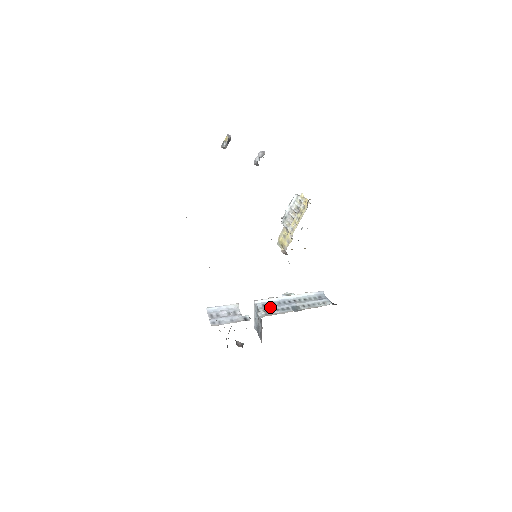
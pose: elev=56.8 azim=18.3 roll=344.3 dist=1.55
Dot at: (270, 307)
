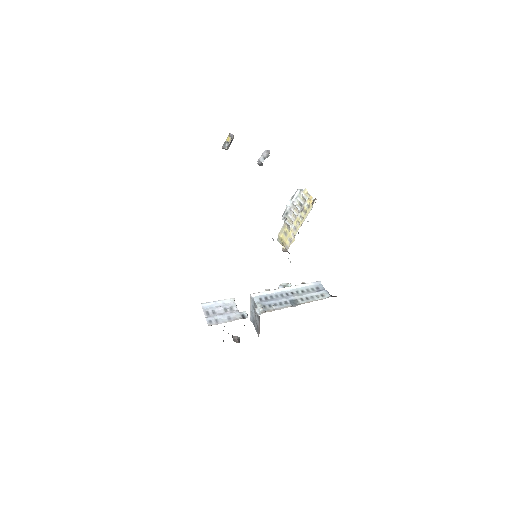
Dot at: (268, 301)
